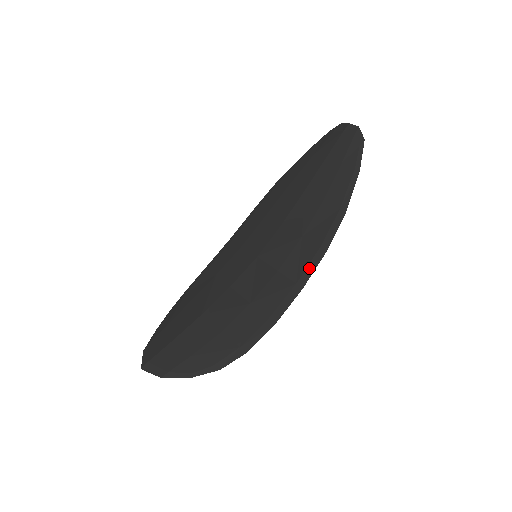
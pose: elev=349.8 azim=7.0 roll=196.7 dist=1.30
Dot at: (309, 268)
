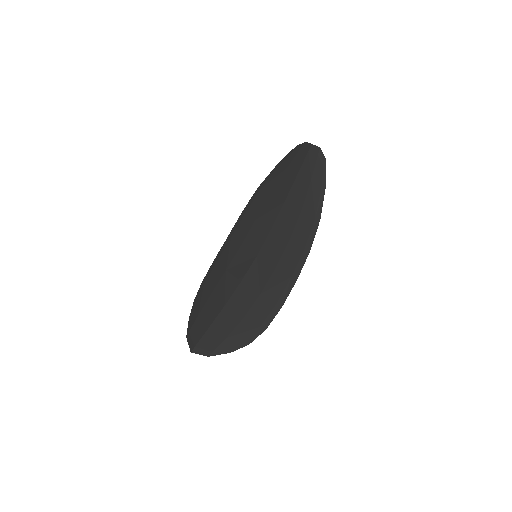
Dot at: (299, 265)
